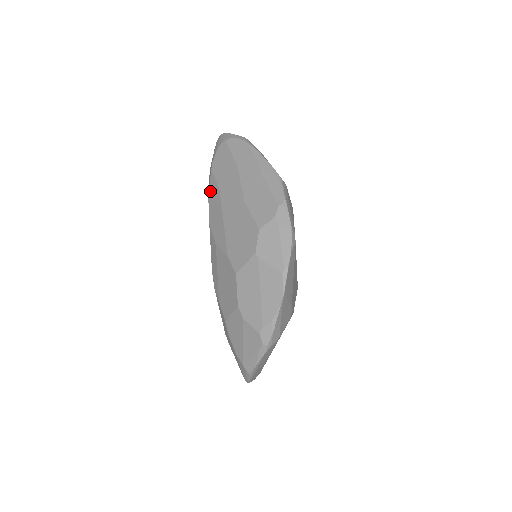
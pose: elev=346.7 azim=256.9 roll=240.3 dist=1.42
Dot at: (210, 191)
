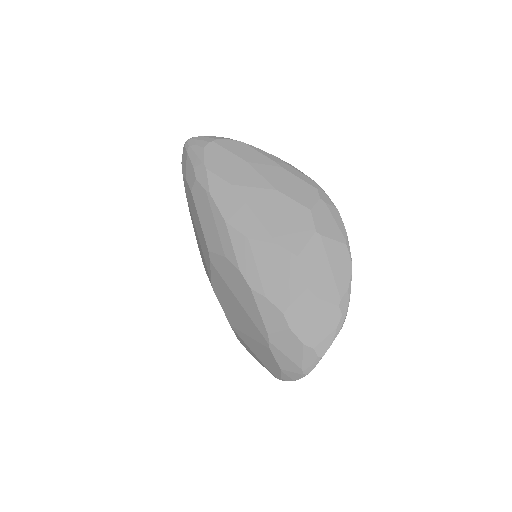
Dot at: (213, 189)
